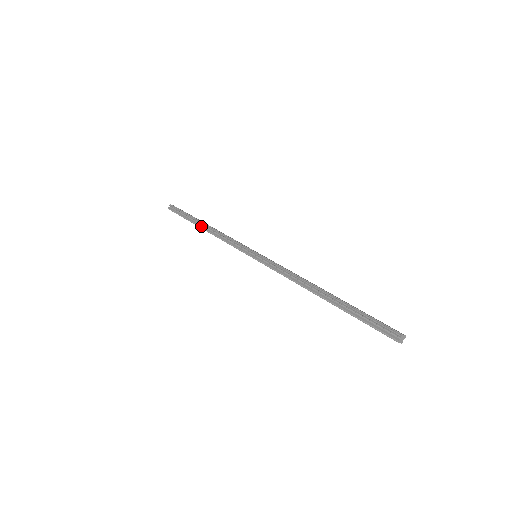
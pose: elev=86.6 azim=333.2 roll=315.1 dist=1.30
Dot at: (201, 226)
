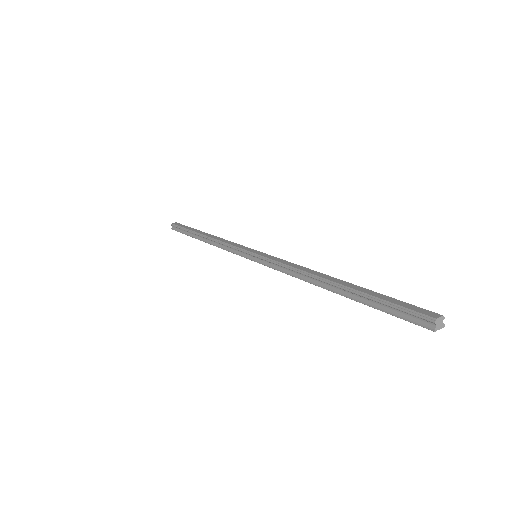
Dot at: (201, 239)
